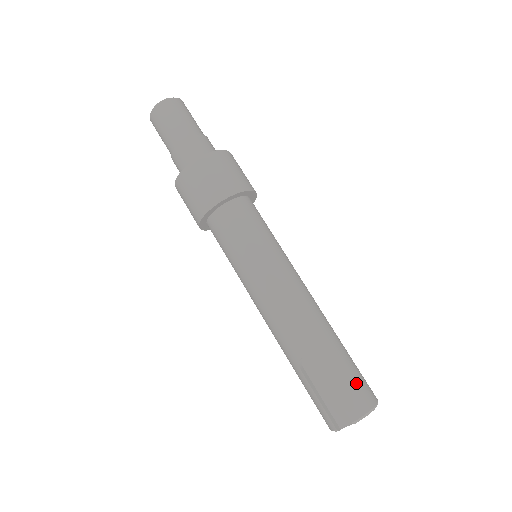
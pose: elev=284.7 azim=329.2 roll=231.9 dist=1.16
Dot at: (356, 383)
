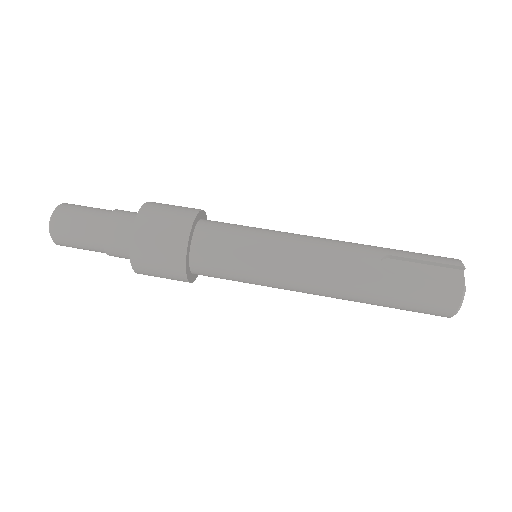
Dot at: occluded
